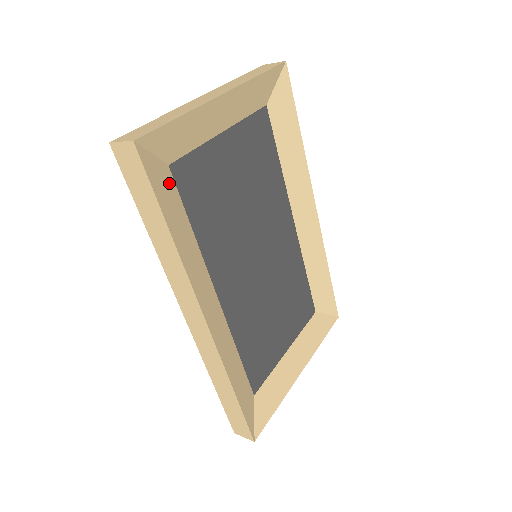
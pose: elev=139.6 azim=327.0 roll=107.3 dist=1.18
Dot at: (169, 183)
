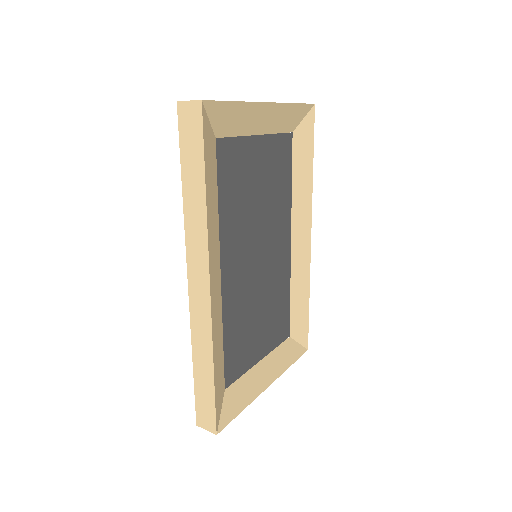
Dot at: (213, 152)
